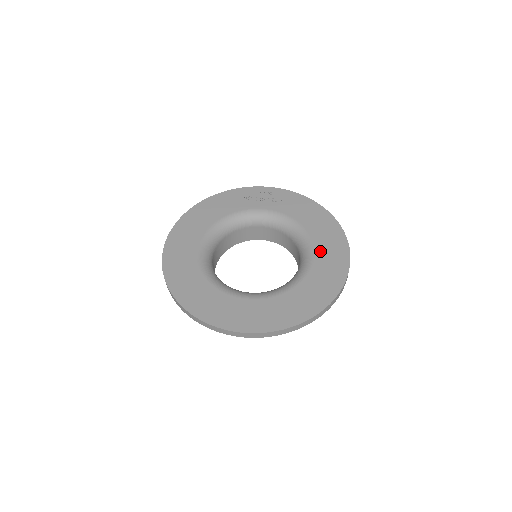
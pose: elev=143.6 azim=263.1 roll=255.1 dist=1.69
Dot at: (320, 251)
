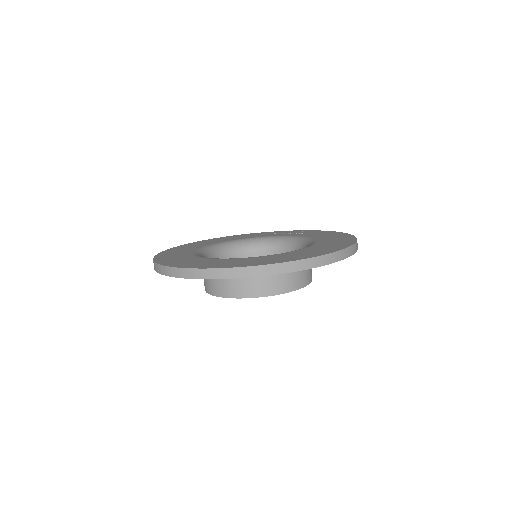
Dot at: (319, 245)
